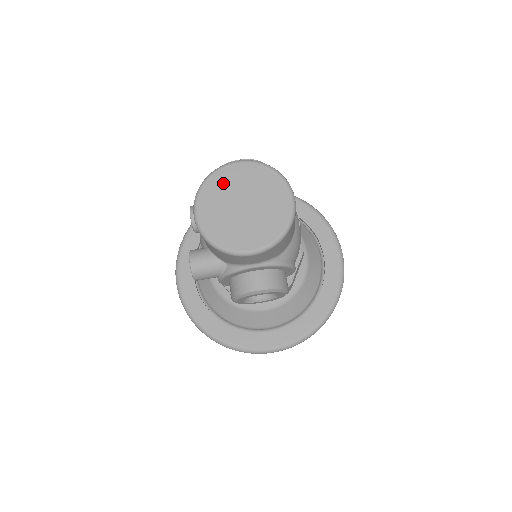
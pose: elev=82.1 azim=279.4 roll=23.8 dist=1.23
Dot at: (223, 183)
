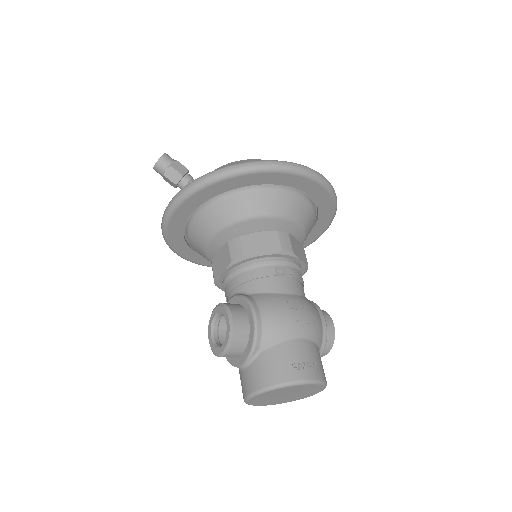
Dot at: (260, 401)
